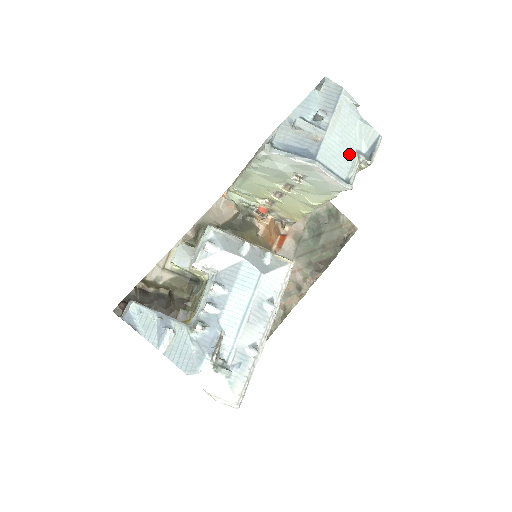
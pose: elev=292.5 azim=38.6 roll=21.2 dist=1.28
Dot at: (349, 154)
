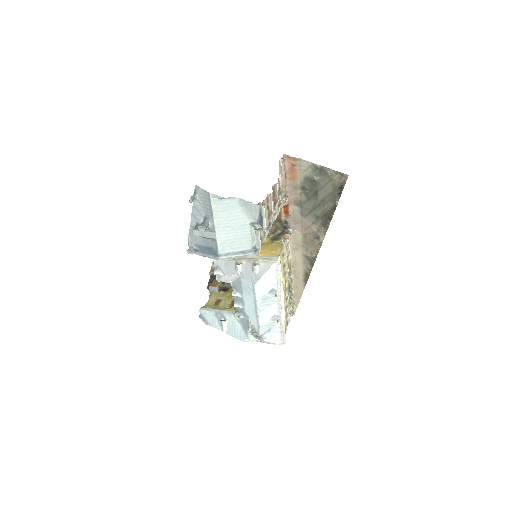
Dot at: (245, 231)
